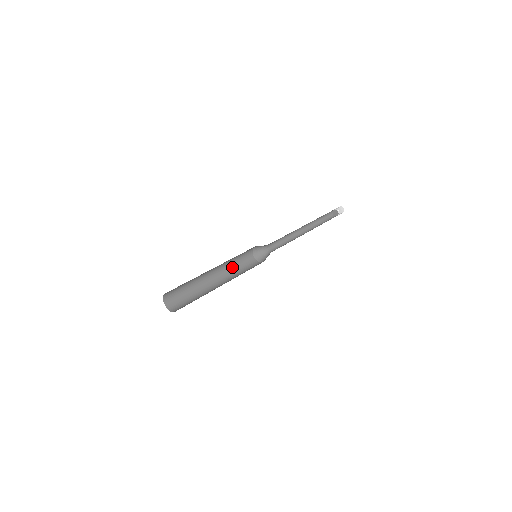
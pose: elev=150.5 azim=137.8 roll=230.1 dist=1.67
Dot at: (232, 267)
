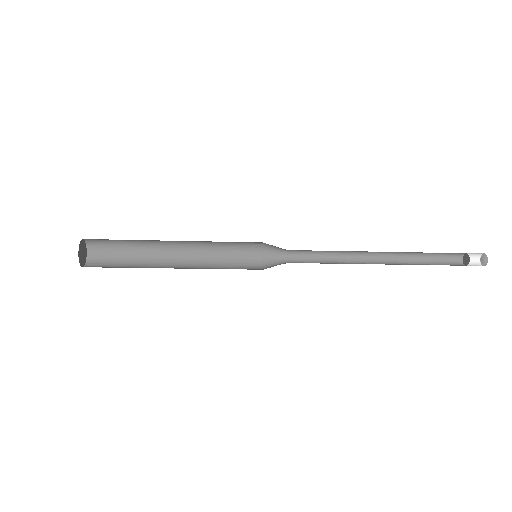
Dot at: (215, 264)
